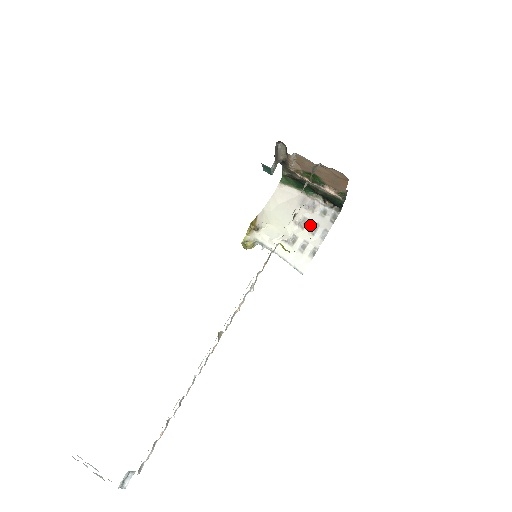
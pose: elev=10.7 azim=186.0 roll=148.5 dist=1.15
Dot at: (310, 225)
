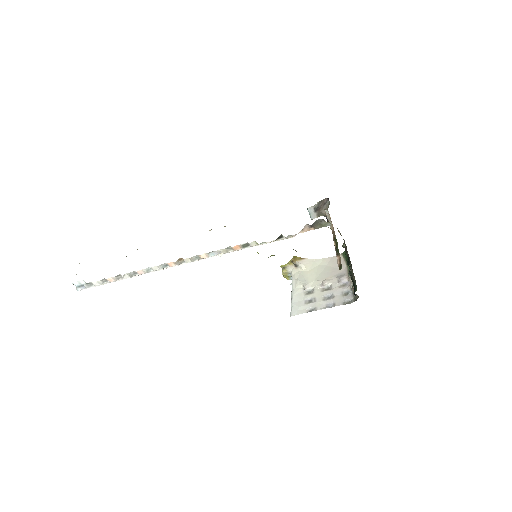
Dot at: (329, 293)
